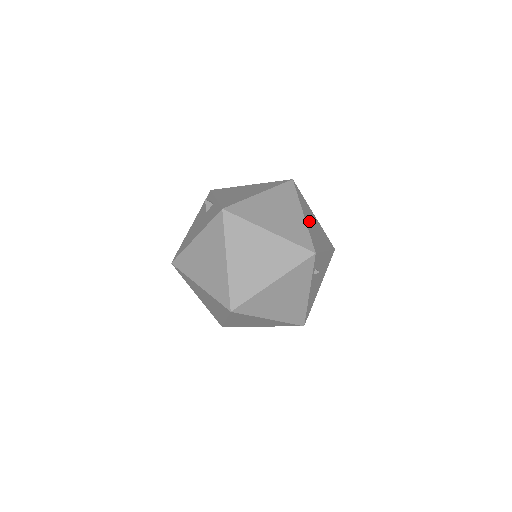
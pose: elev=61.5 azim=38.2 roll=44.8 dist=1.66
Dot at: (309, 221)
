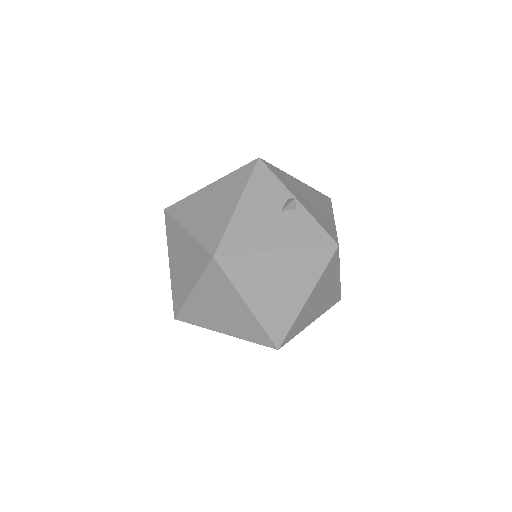
Dot at: occluded
